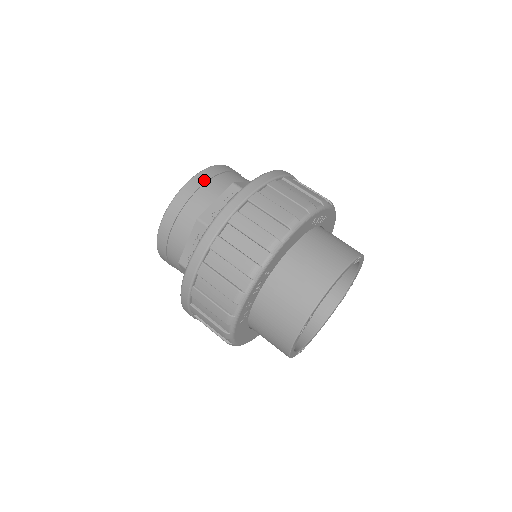
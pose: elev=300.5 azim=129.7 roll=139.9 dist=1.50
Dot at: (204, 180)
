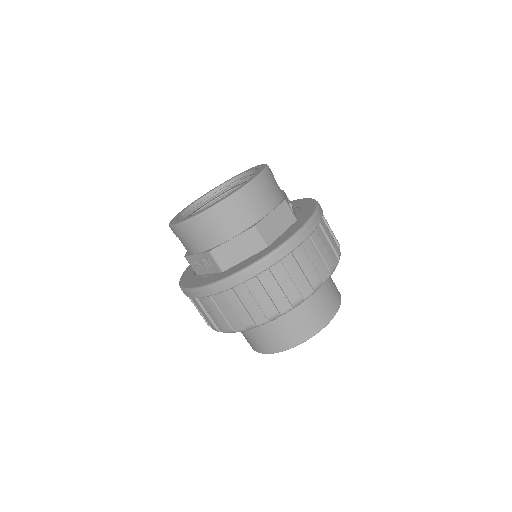
Dot at: (188, 232)
